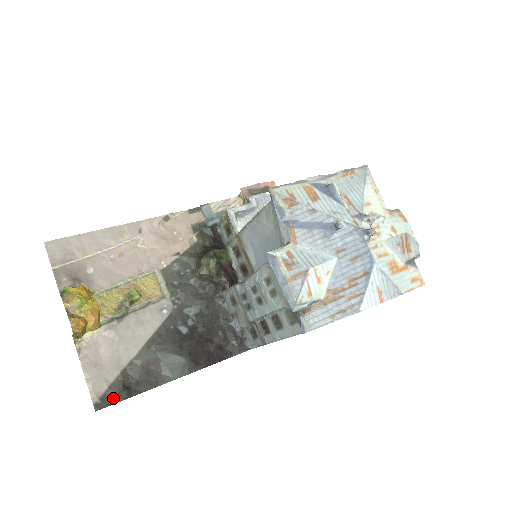
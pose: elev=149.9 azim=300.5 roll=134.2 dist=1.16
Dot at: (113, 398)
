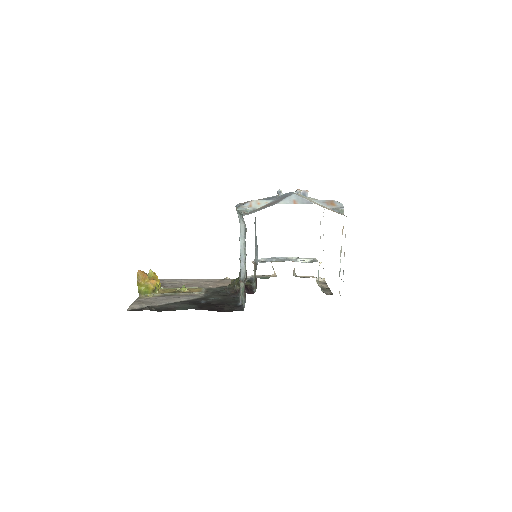
Dot at: (139, 310)
